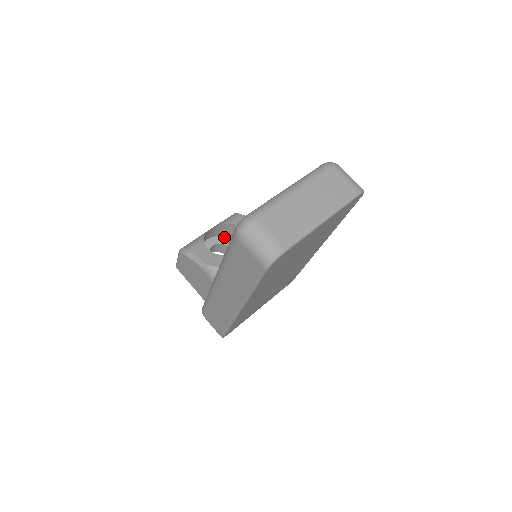
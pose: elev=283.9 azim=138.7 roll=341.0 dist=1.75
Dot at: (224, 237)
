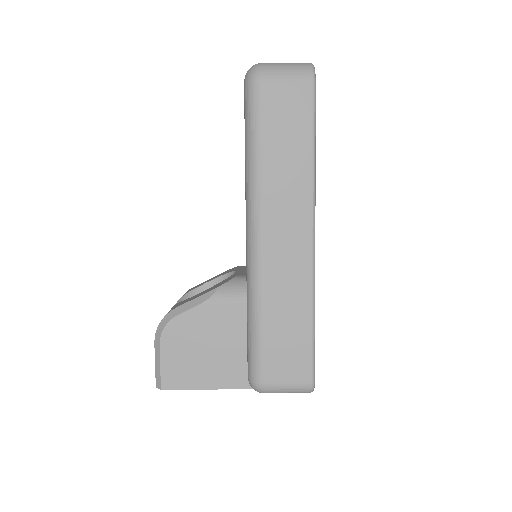
Dot at: occluded
